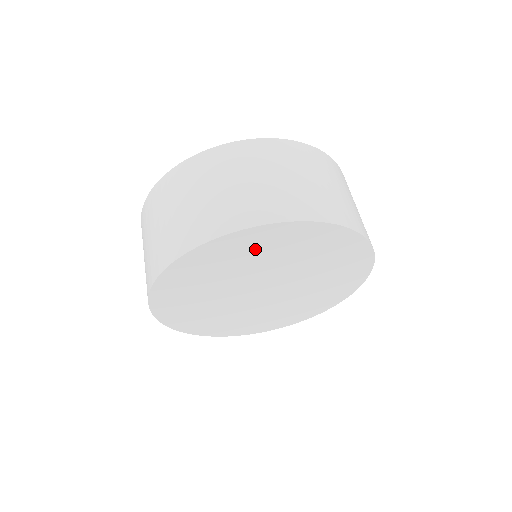
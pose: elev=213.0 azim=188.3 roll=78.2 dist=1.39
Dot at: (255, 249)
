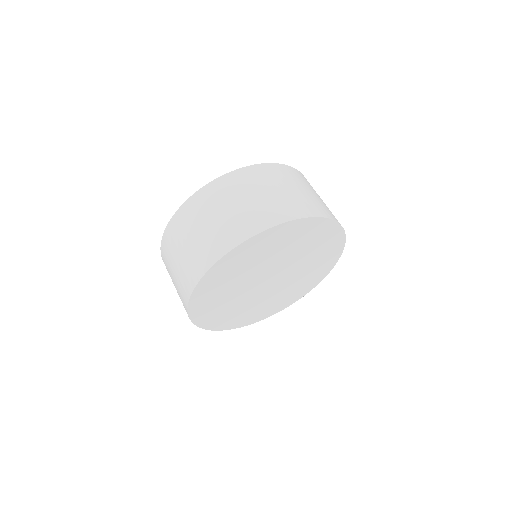
Dot at: (306, 237)
